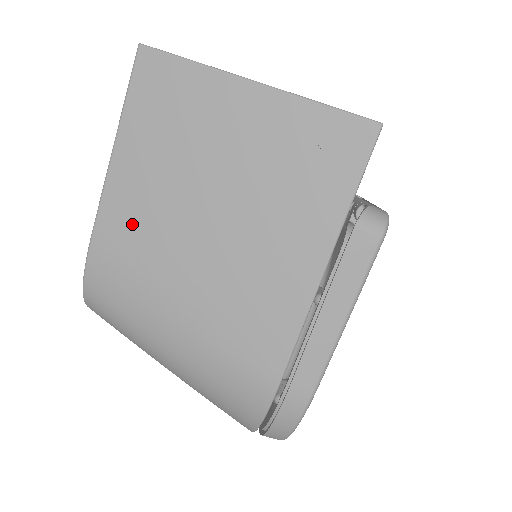
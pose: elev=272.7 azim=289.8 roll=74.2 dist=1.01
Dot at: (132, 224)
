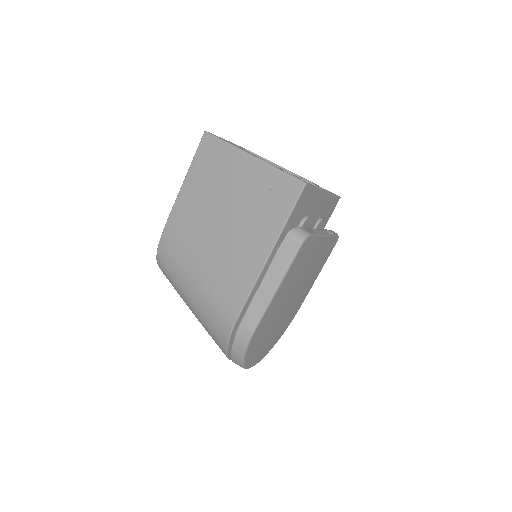
Dot at: (185, 221)
